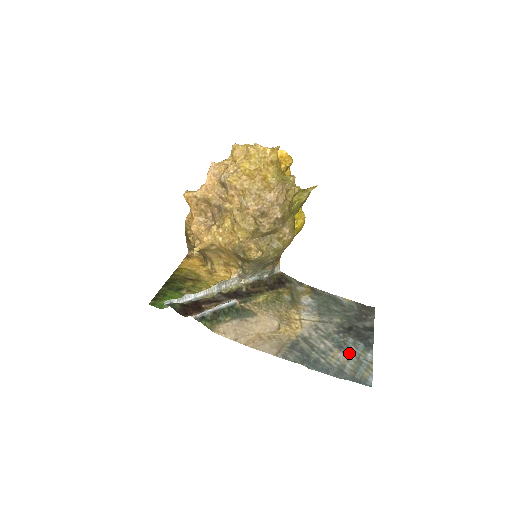
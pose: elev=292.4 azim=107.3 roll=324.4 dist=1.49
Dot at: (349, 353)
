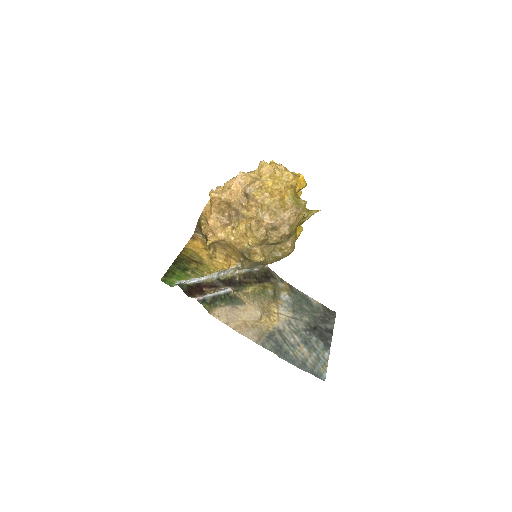
Dot at: (312, 350)
